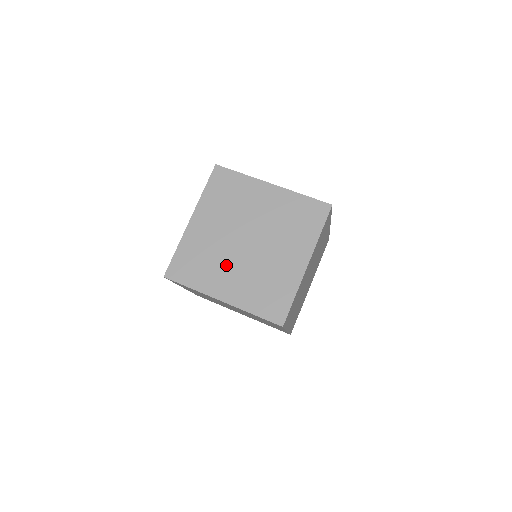
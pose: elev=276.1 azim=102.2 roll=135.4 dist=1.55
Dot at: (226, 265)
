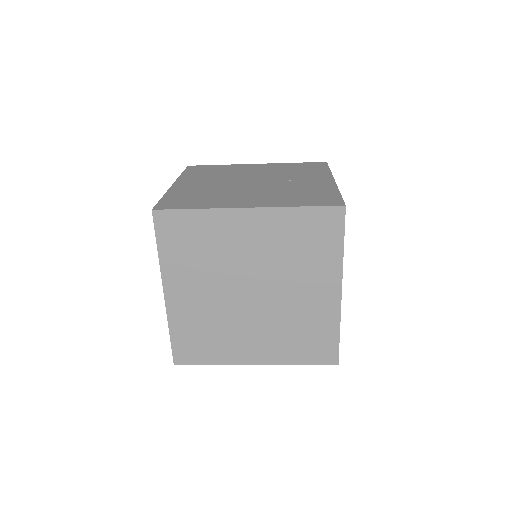
Dot at: (240, 328)
